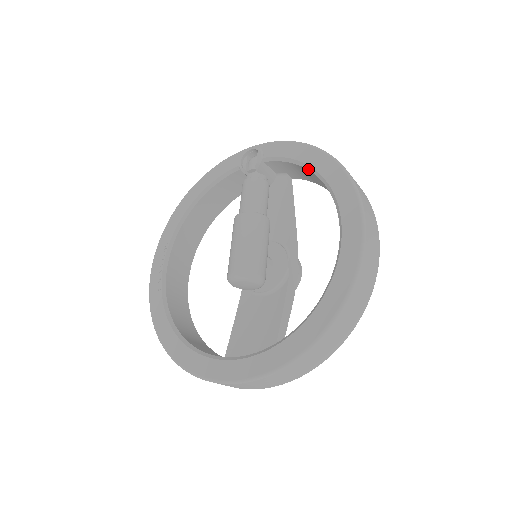
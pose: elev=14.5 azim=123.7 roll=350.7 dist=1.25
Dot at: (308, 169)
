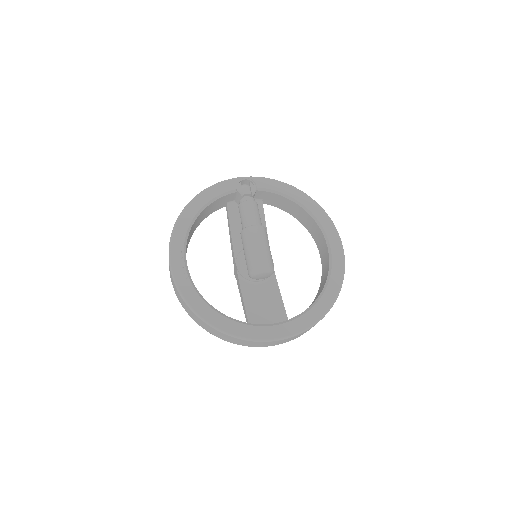
Dot at: (294, 201)
